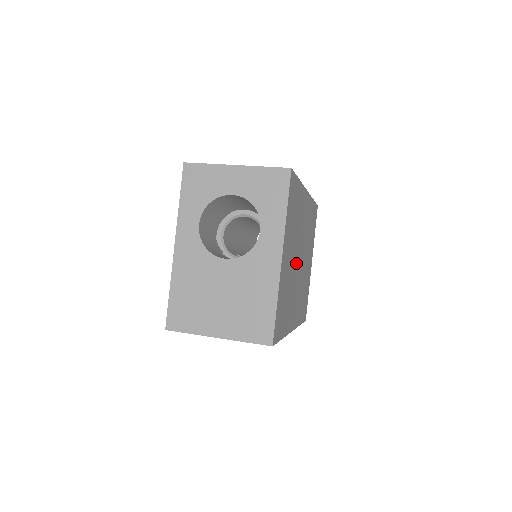
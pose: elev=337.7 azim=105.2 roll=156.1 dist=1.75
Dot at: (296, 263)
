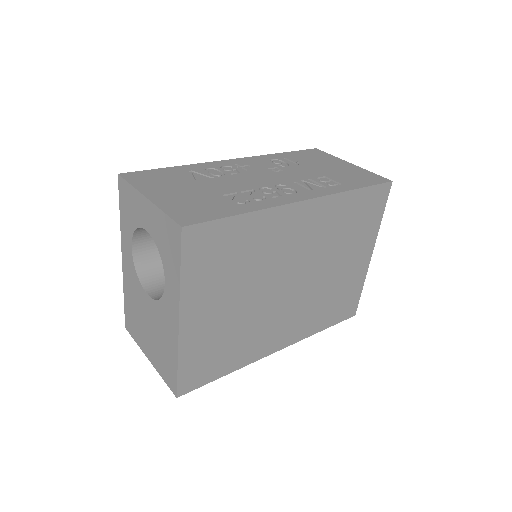
Dot at: (268, 294)
